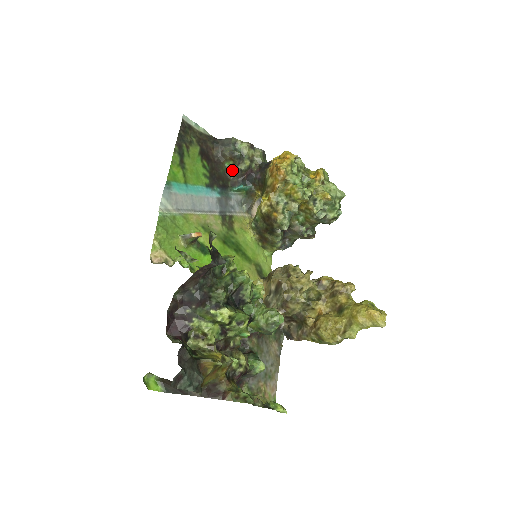
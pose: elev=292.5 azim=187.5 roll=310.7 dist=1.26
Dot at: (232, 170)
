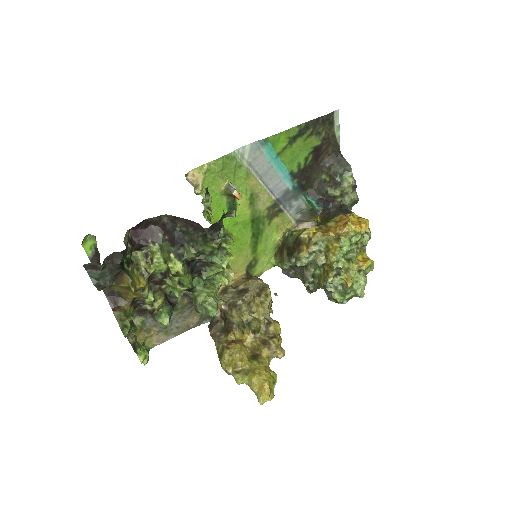
Dot at: (322, 184)
